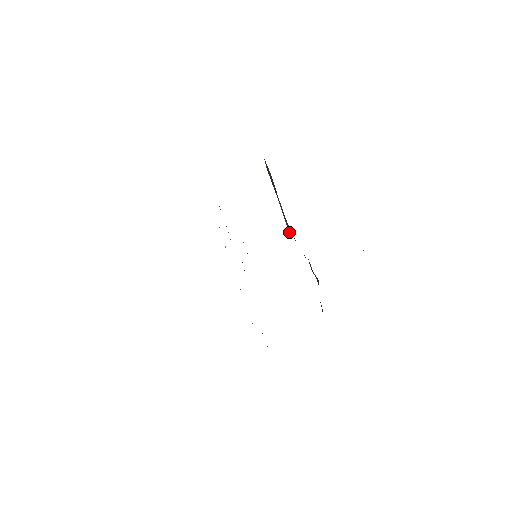
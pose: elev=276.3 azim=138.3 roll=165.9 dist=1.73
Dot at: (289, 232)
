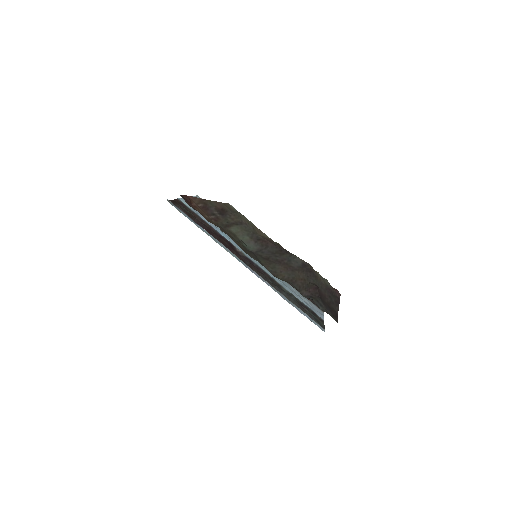
Dot at: (266, 235)
